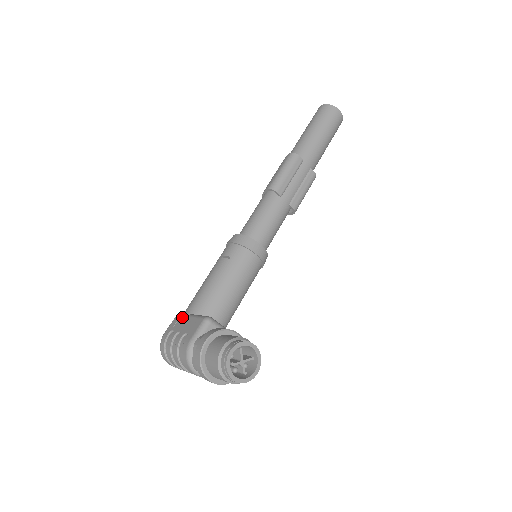
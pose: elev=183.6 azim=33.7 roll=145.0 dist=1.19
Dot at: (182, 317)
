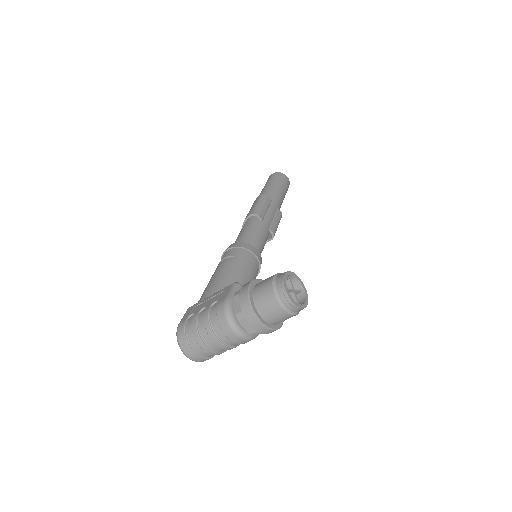
Dot at: (199, 302)
